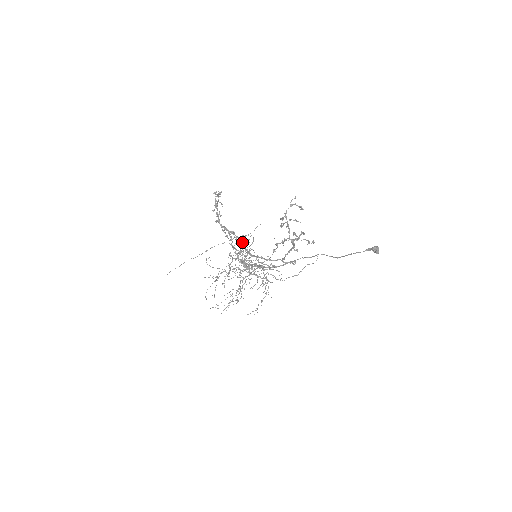
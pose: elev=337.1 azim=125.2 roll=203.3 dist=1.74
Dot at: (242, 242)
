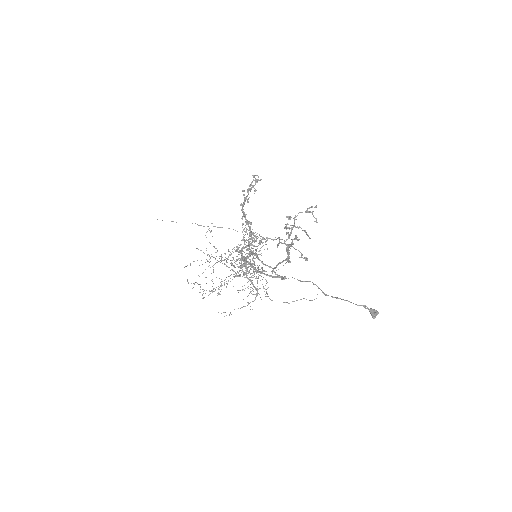
Dot at: occluded
